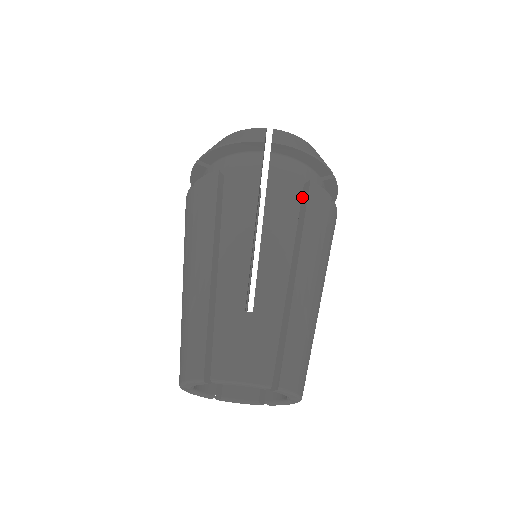
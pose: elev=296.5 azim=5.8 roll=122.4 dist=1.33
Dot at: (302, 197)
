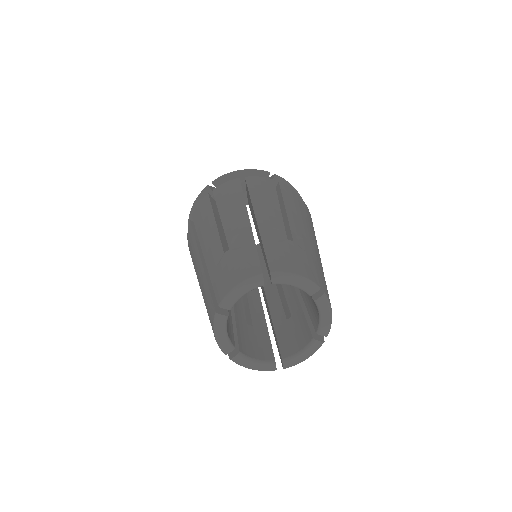
Dot at: occluded
